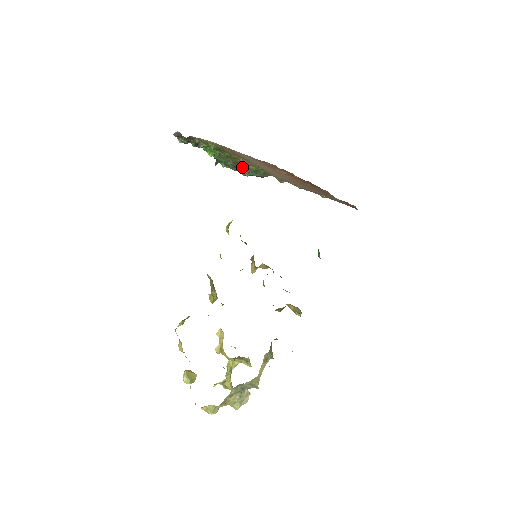
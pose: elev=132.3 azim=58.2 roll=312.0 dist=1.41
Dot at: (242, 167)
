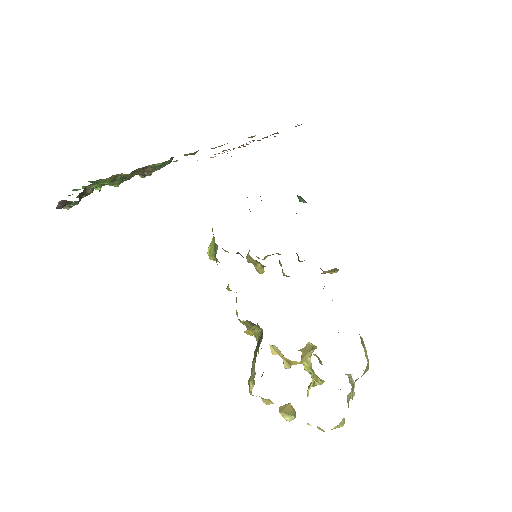
Dot at: occluded
